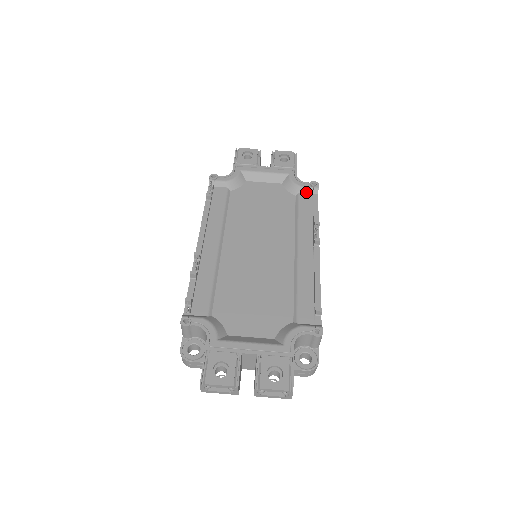
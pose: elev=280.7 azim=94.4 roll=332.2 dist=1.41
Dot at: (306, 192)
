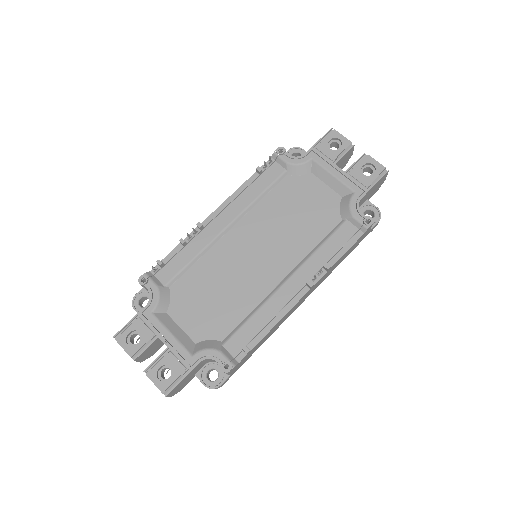
Dot at: (354, 223)
